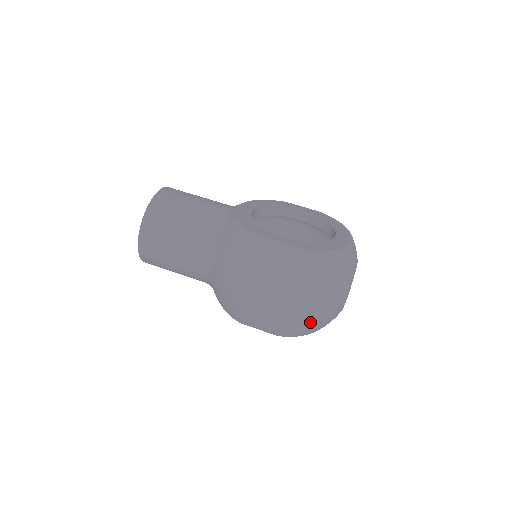
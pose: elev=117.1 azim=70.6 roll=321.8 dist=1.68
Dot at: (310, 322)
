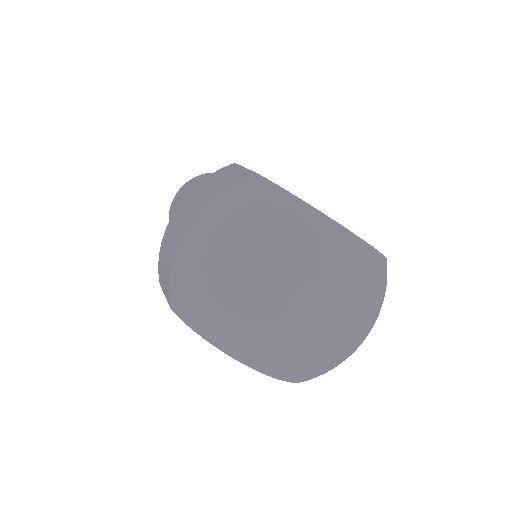
Dot at: (204, 286)
